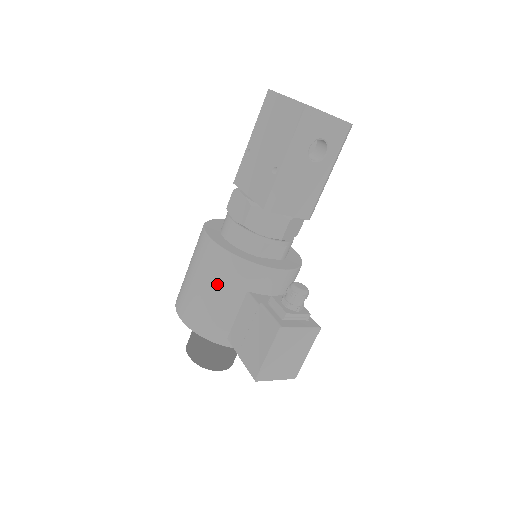
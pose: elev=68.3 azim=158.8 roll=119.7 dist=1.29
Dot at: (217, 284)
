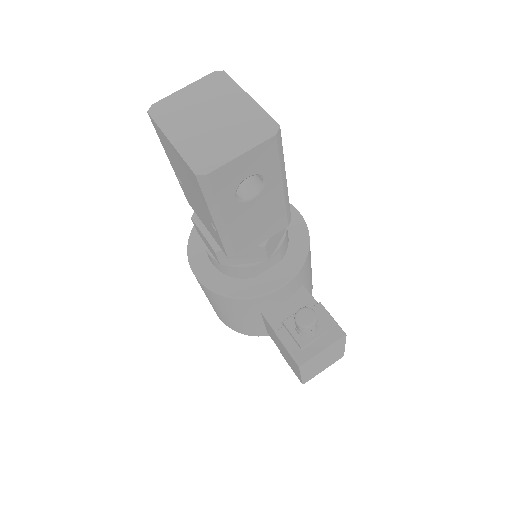
Dot at: (229, 311)
